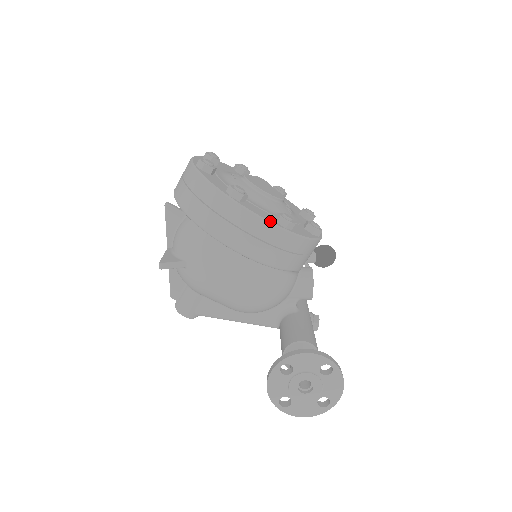
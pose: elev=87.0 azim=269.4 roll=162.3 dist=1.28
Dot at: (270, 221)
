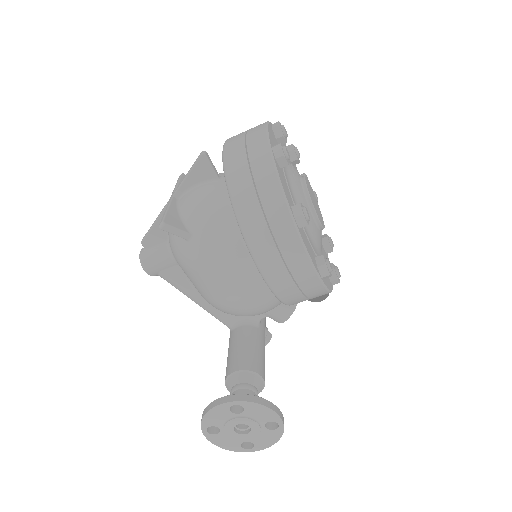
Dot at: (315, 266)
